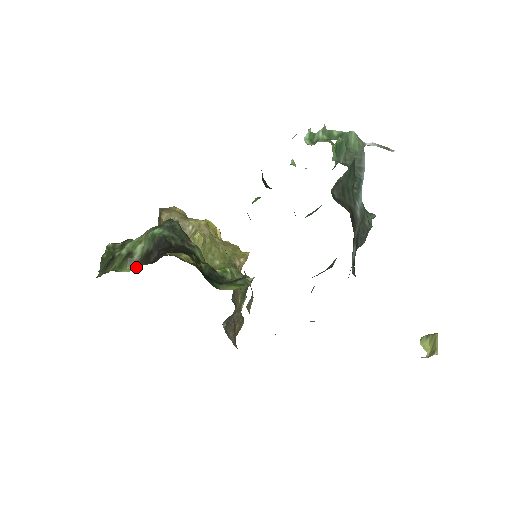
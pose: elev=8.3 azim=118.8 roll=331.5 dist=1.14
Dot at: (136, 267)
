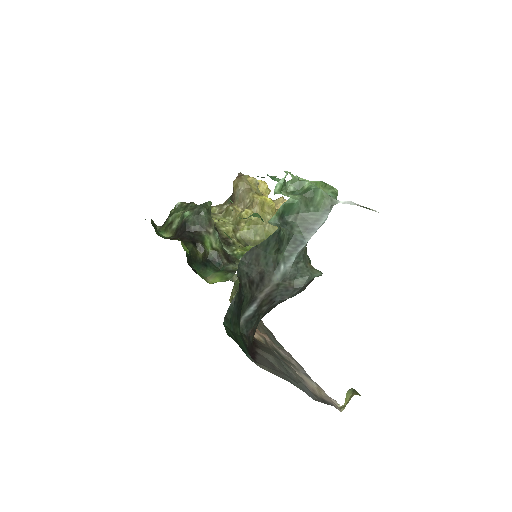
Dot at: (172, 235)
